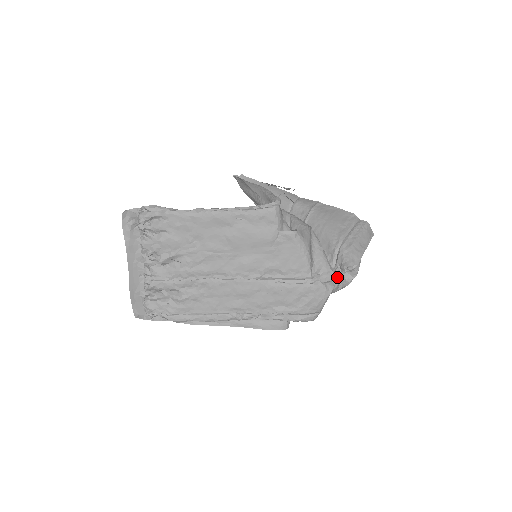
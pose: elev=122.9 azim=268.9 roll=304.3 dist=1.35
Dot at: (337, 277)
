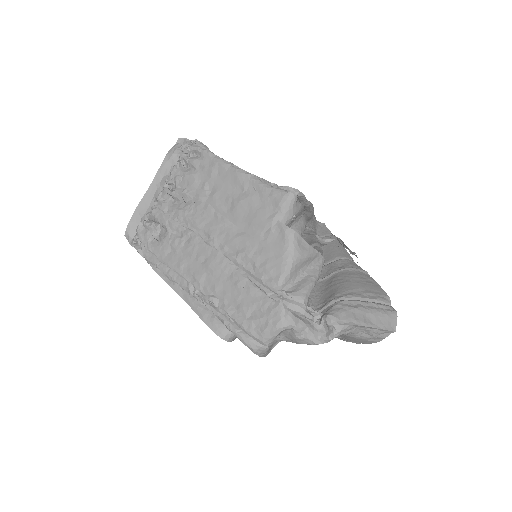
Dot at: (306, 316)
